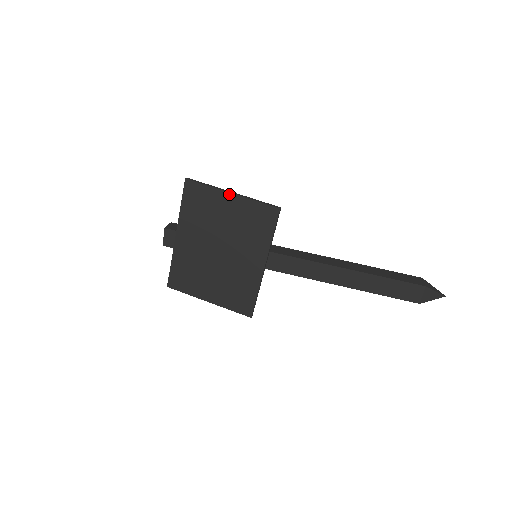
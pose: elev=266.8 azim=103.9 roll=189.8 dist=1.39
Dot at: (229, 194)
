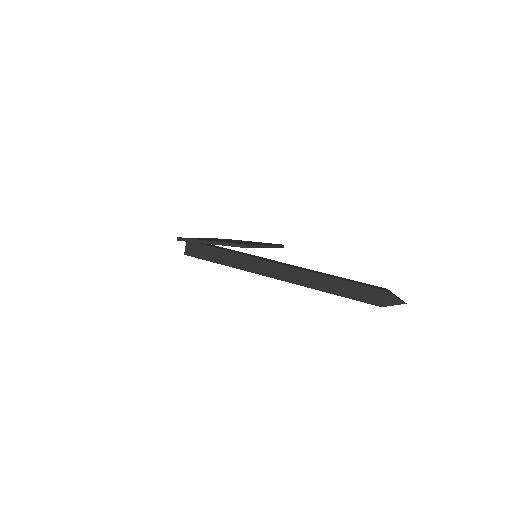
Dot at: (251, 241)
